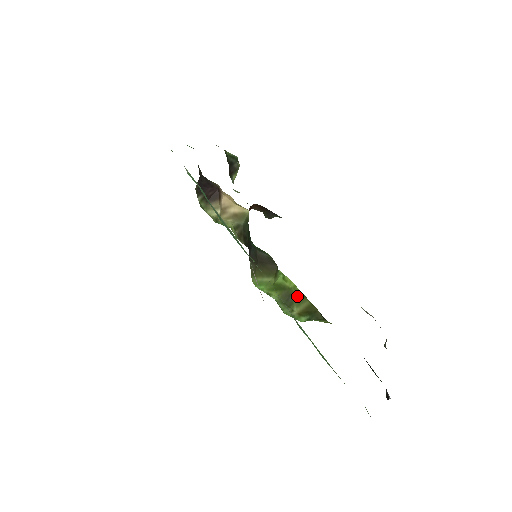
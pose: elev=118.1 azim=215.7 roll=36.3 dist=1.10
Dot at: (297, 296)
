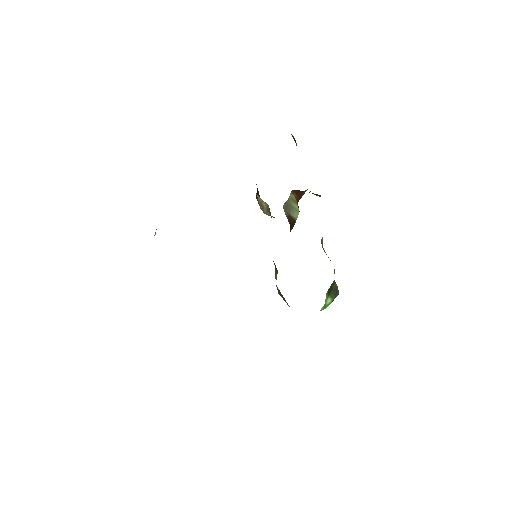
Dot at: (282, 295)
